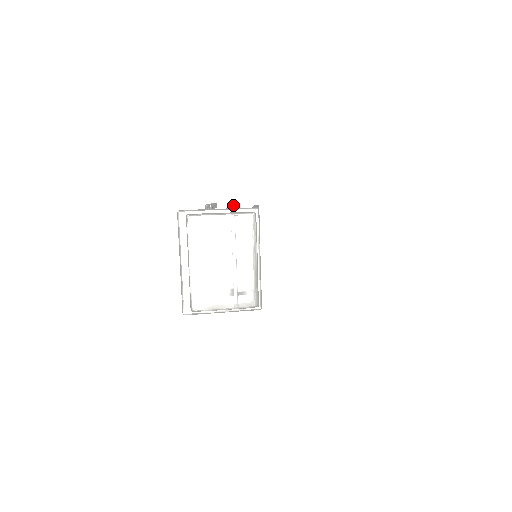
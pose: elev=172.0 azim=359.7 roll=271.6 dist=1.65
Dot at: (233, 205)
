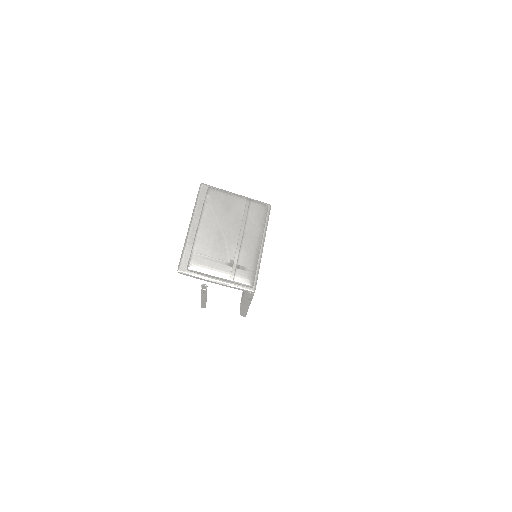
Dot at: occluded
